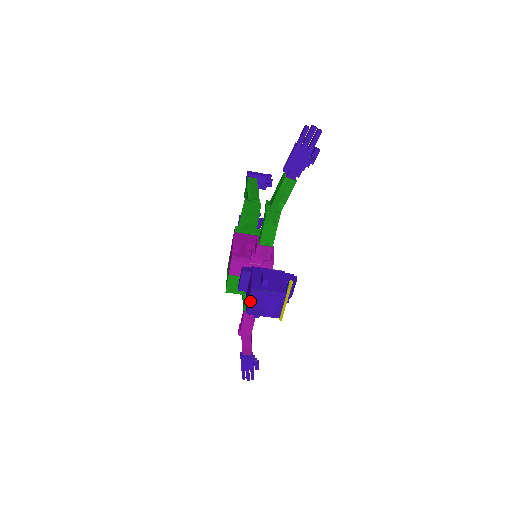
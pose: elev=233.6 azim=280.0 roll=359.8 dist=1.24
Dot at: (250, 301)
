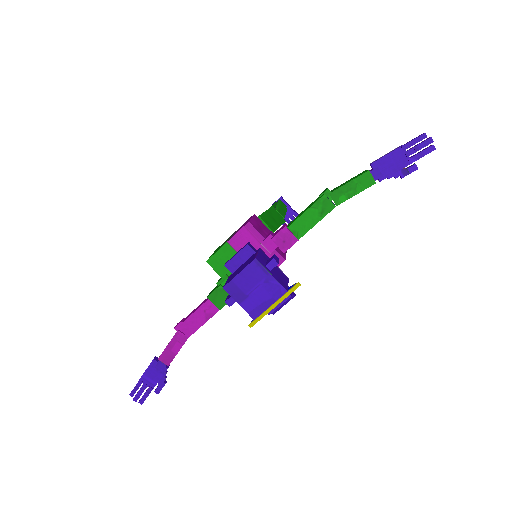
Dot at: (241, 274)
